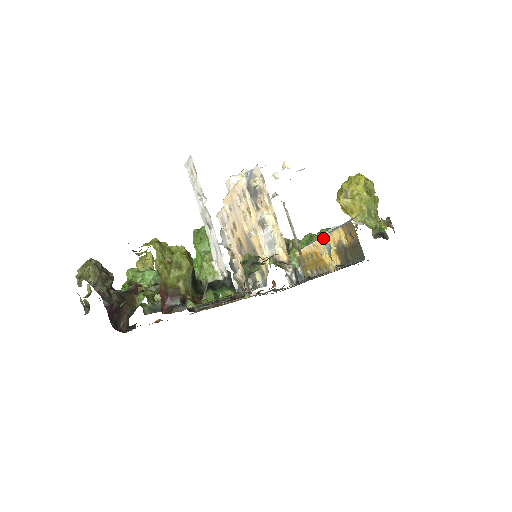
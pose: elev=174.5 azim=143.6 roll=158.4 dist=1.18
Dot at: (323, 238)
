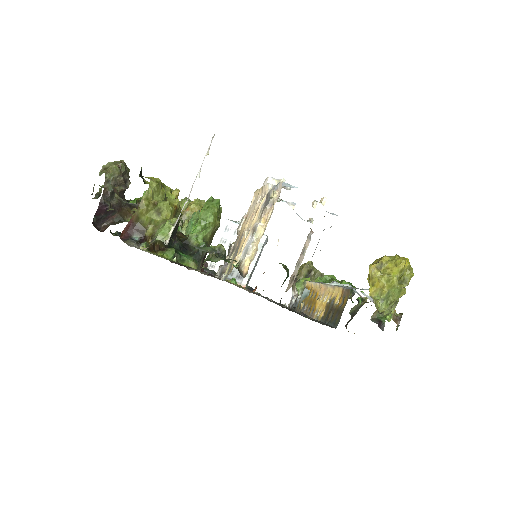
Dot at: (328, 286)
